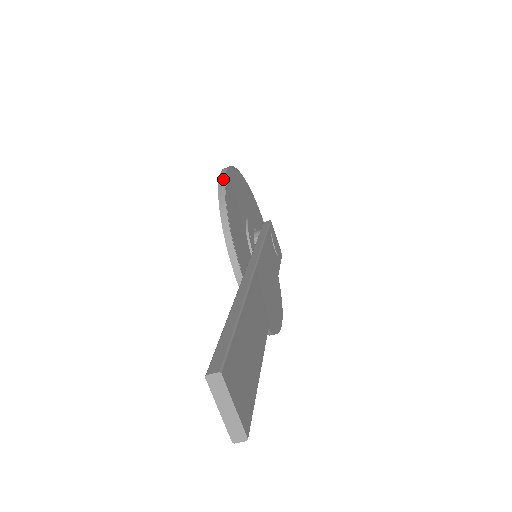
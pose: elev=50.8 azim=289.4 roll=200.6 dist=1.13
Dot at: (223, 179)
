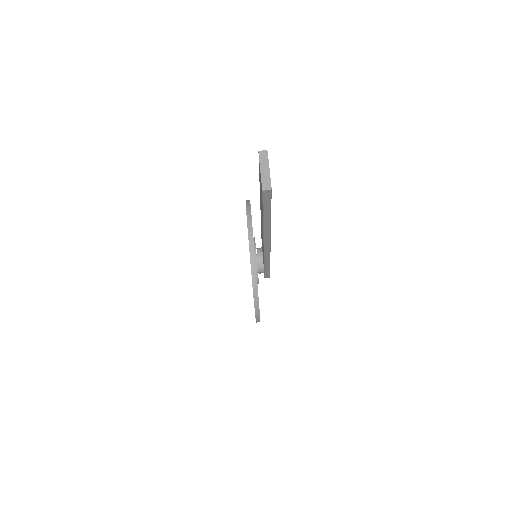
Dot at: occluded
